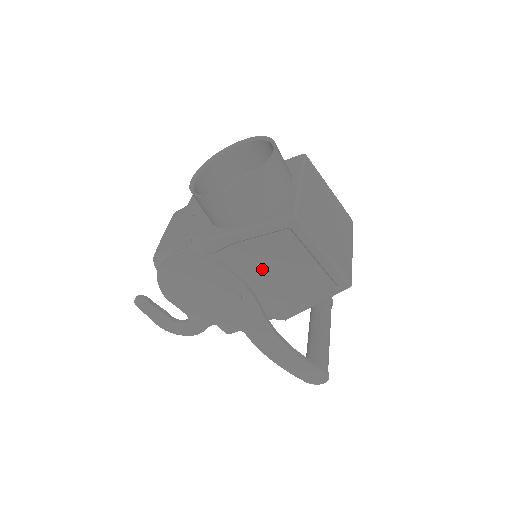
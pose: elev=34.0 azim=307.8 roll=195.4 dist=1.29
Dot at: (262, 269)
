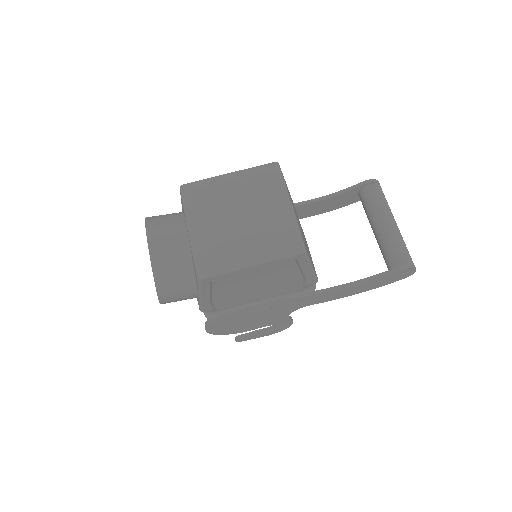
Dot at: (249, 290)
